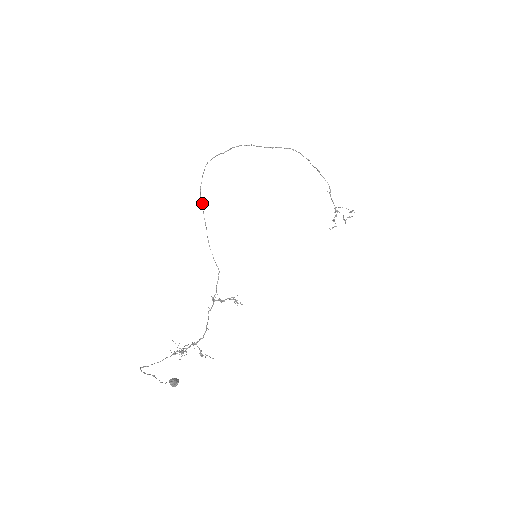
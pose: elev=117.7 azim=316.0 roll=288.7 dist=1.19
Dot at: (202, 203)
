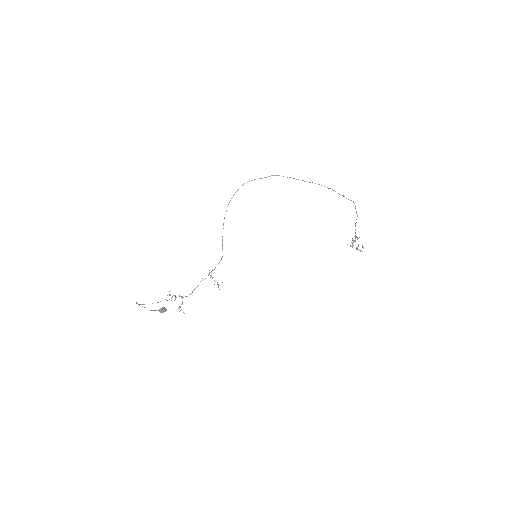
Dot at: occluded
